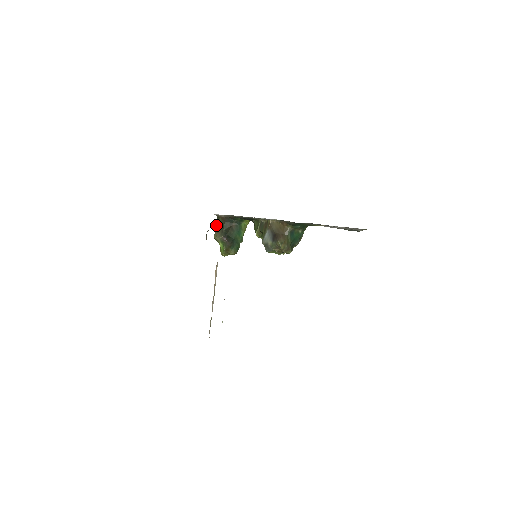
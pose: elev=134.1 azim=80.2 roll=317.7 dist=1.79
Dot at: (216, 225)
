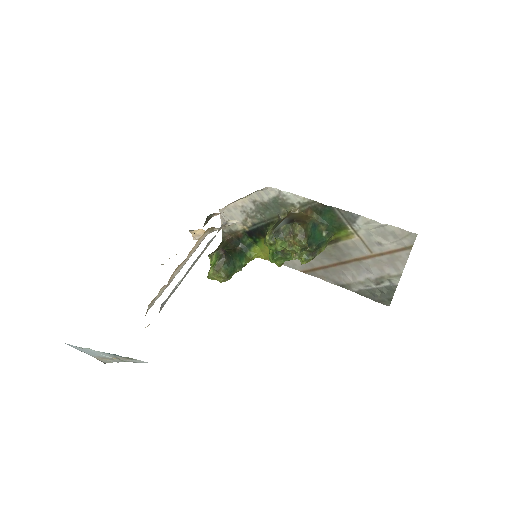
Dot at: (217, 248)
